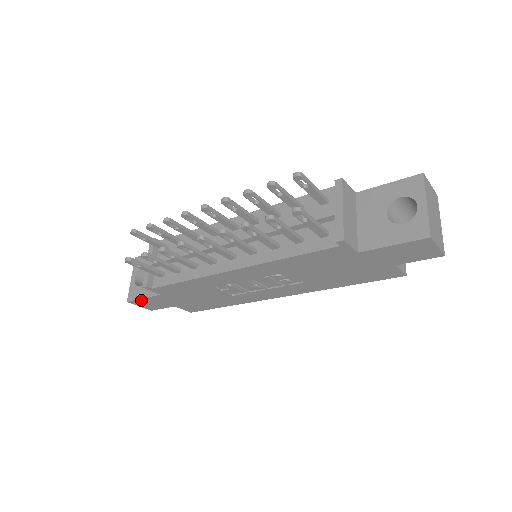
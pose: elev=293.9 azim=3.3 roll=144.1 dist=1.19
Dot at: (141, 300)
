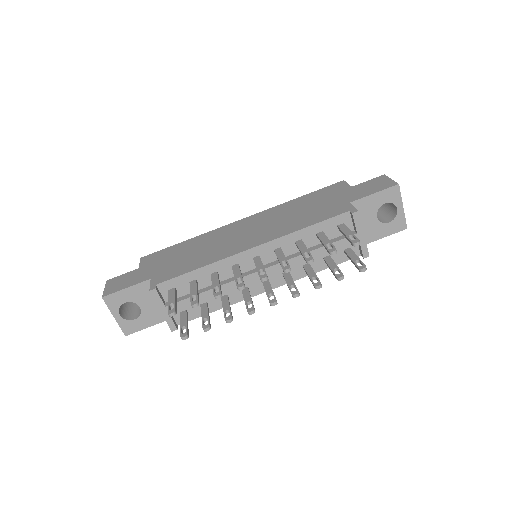
Dot at: (142, 328)
